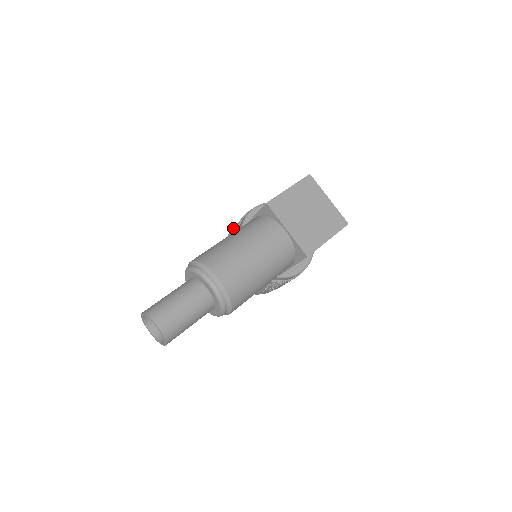
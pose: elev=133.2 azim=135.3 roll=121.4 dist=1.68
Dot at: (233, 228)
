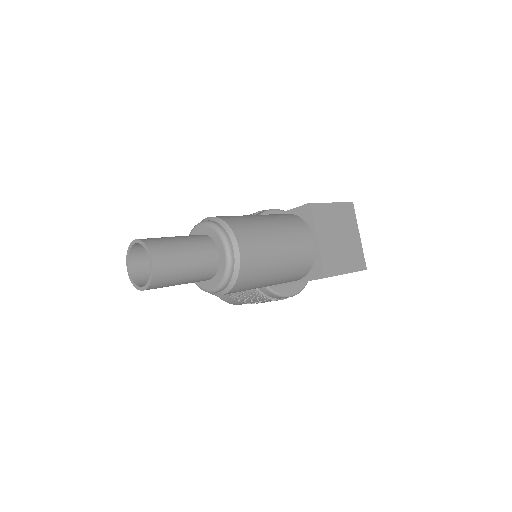
Dot at: occluded
